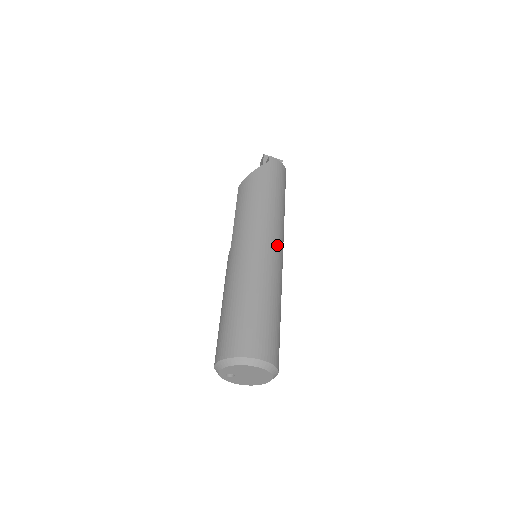
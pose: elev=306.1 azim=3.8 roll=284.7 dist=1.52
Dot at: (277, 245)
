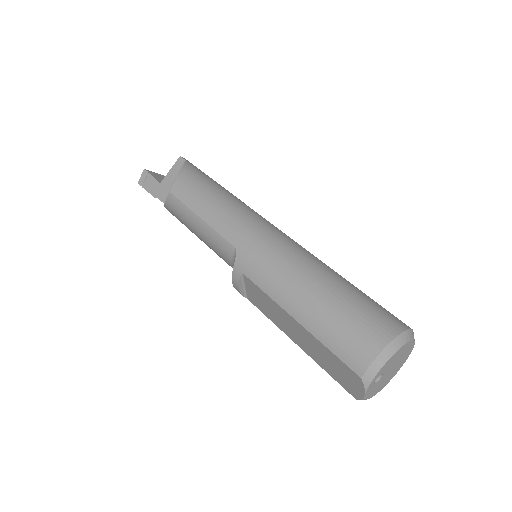
Dot at: occluded
